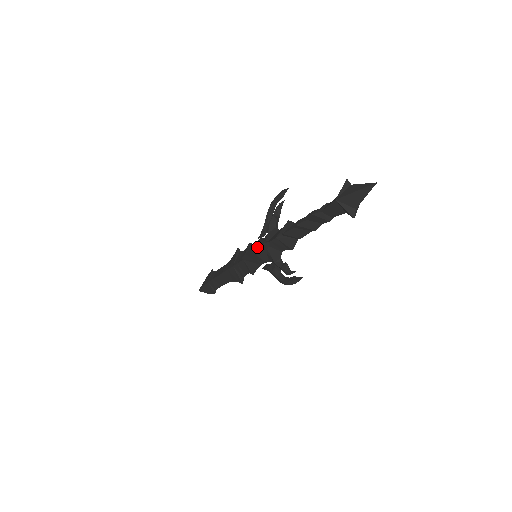
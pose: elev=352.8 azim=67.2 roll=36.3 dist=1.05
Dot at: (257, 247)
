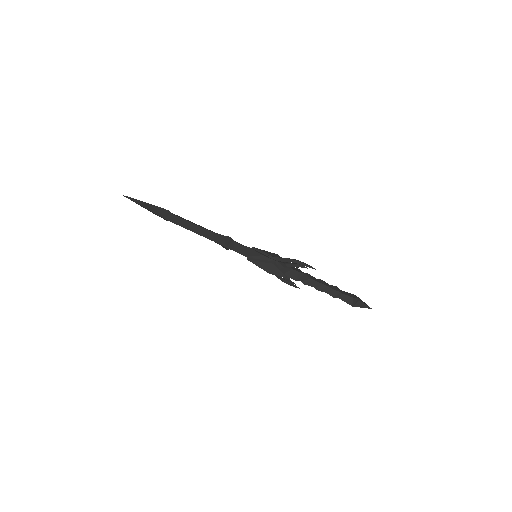
Dot at: occluded
